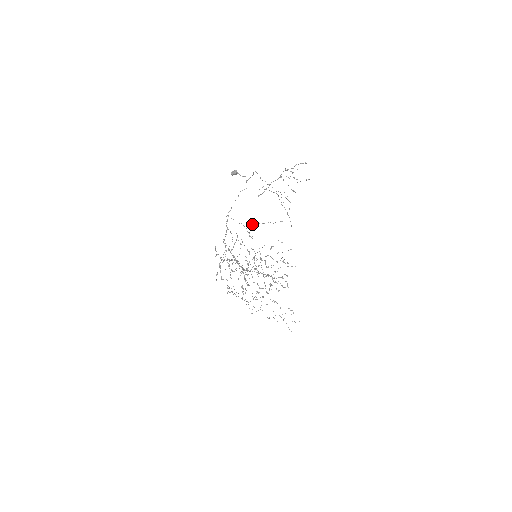
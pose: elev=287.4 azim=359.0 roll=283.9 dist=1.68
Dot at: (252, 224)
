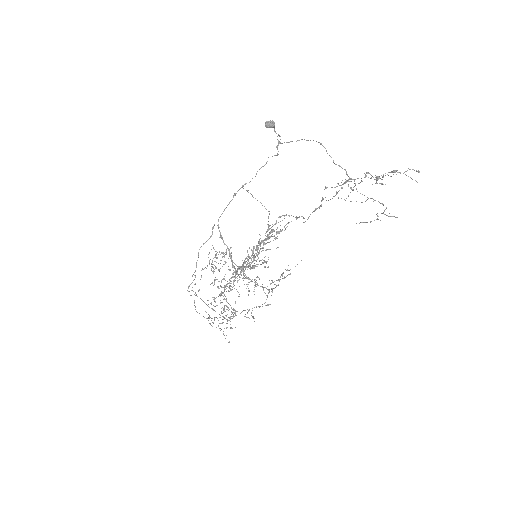
Dot at: occluded
